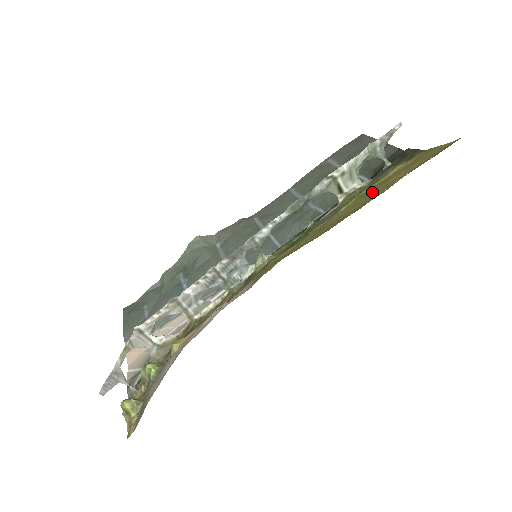
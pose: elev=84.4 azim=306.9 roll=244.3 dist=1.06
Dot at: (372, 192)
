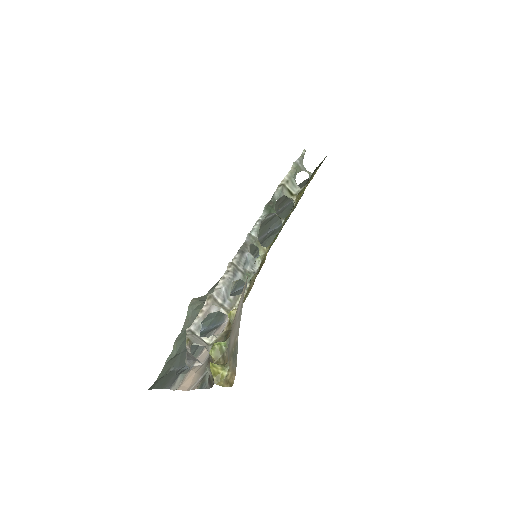
Dot at: occluded
